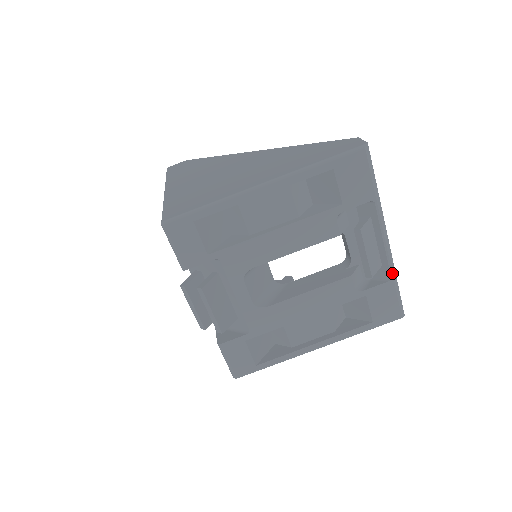
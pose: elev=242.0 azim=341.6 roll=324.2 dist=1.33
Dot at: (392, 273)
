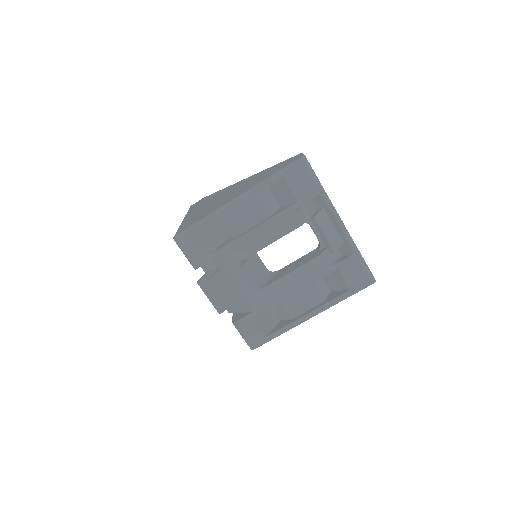
Dot at: (353, 248)
